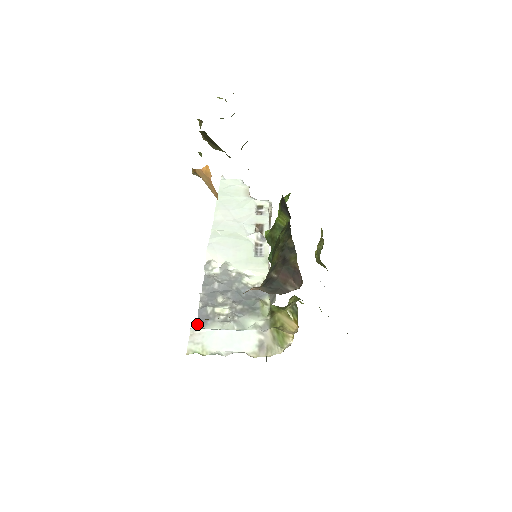
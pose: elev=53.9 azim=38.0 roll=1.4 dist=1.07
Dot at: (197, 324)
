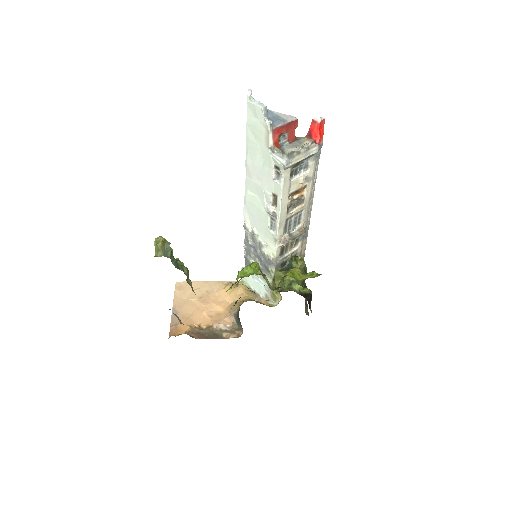
Dot at: (245, 264)
